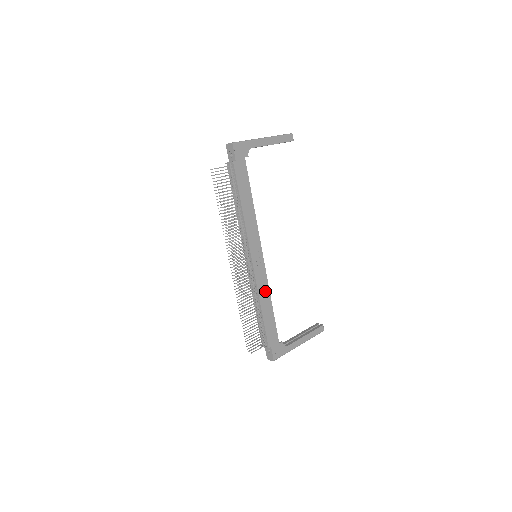
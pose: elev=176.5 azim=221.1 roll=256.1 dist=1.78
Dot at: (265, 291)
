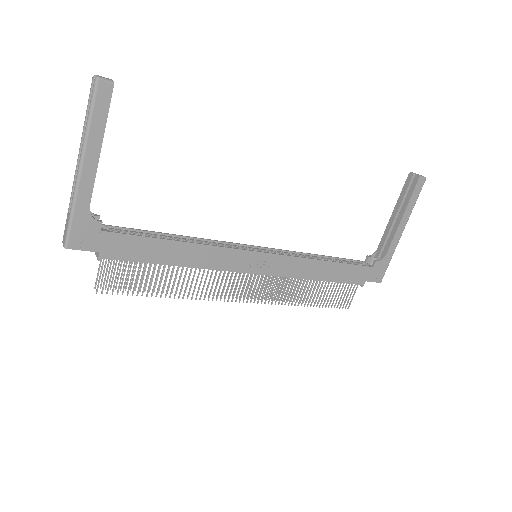
Dot at: (305, 266)
